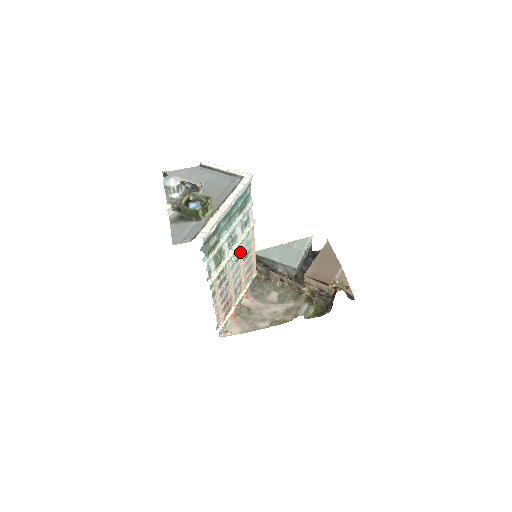
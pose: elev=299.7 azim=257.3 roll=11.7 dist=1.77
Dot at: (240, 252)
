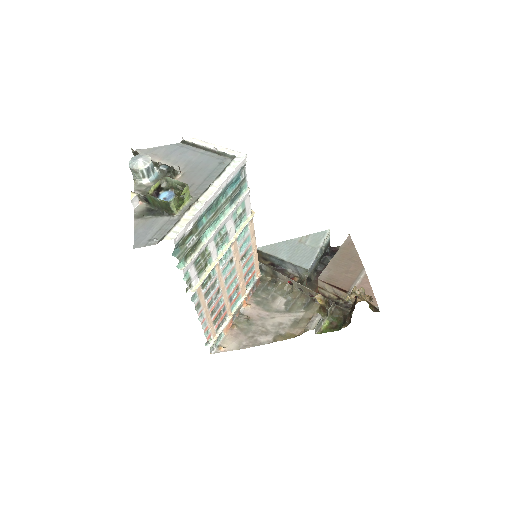
Dot at: (234, 252)
